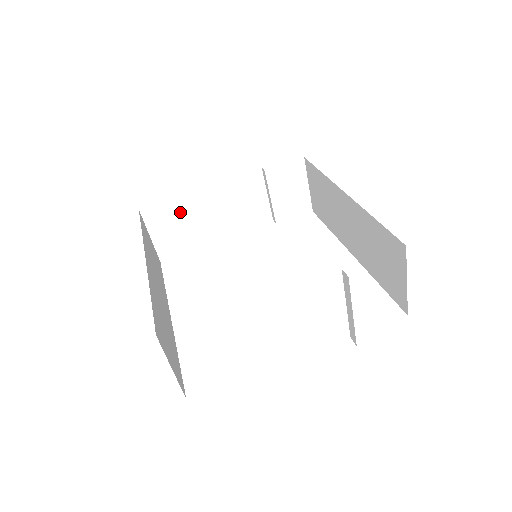
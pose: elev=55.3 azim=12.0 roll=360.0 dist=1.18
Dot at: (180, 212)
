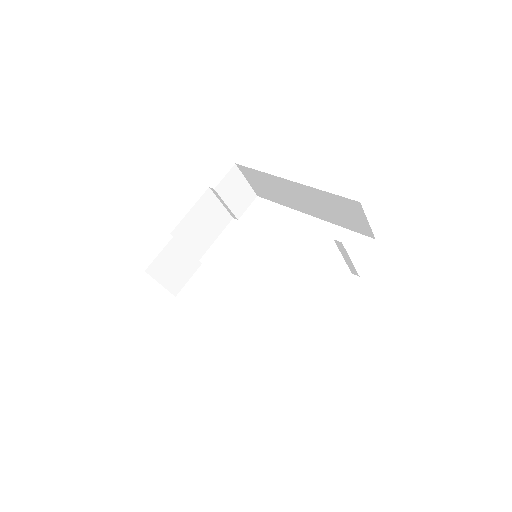
Dot at: (172, 254)
